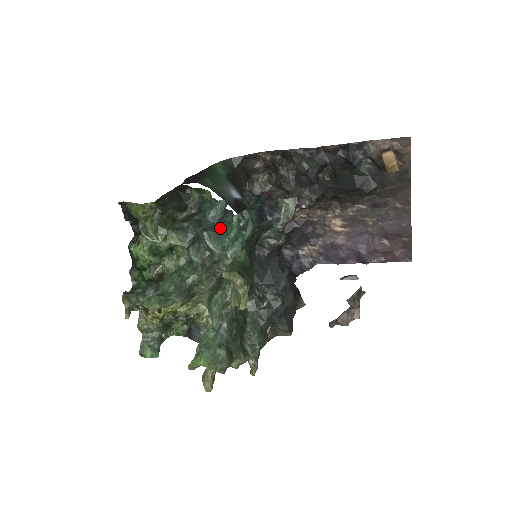
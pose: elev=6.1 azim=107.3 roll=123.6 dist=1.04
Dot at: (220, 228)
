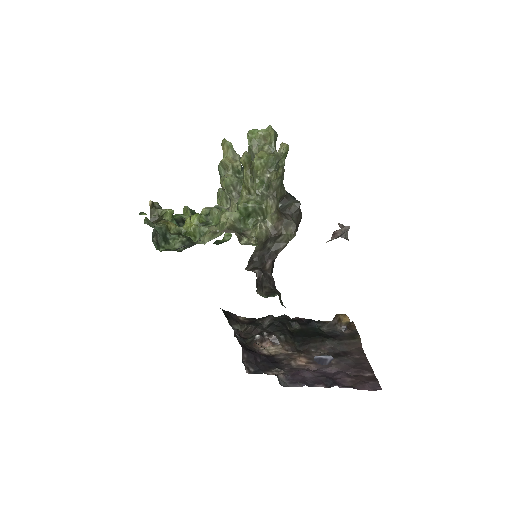
Dot at: occluded
